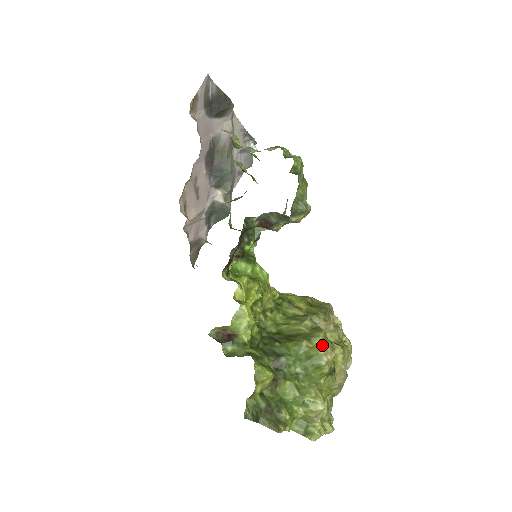
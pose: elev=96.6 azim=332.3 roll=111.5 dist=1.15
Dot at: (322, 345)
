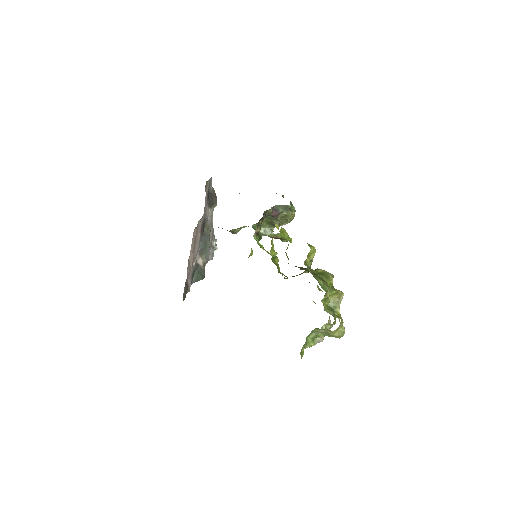
Dot at: (324, 271)
